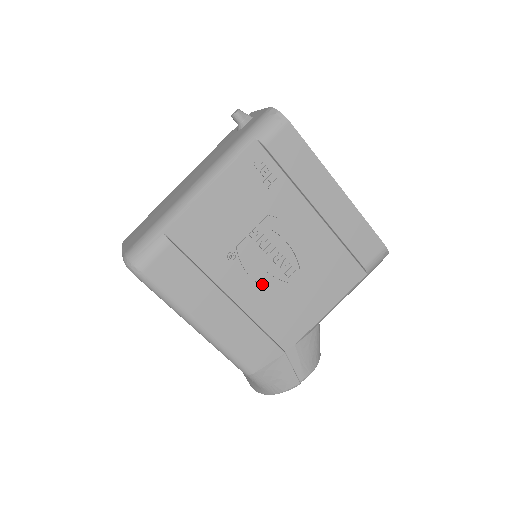
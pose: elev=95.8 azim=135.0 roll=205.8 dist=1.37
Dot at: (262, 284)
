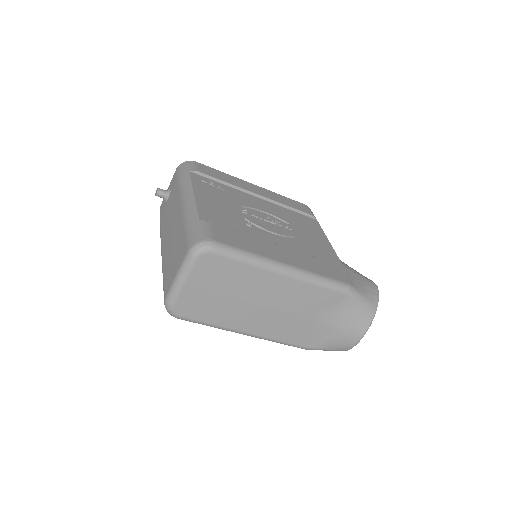
Dot at: (283, 235)
